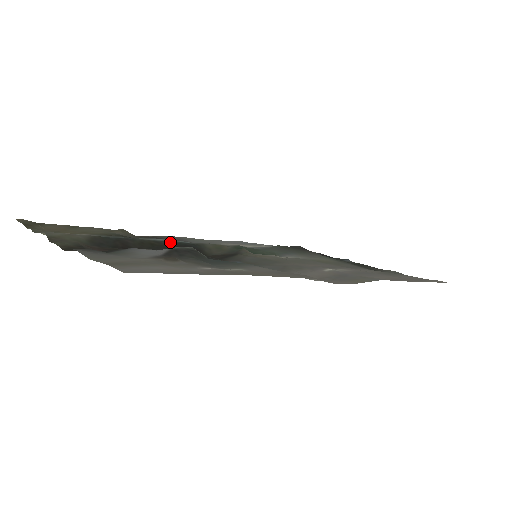
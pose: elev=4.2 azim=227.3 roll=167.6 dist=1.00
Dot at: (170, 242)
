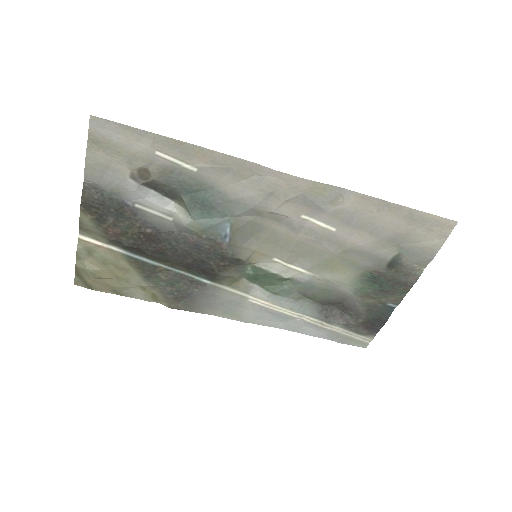
Dot at: (185, 270)
